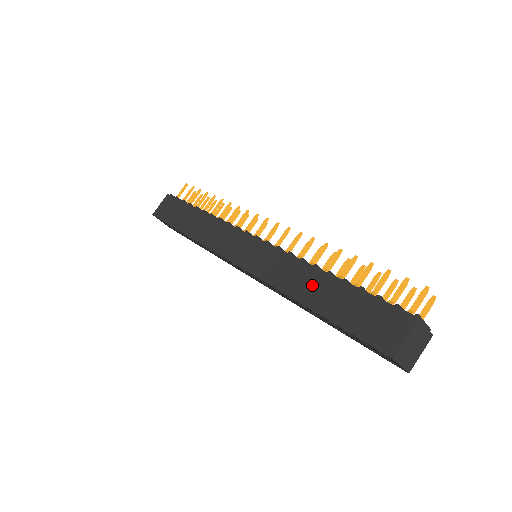
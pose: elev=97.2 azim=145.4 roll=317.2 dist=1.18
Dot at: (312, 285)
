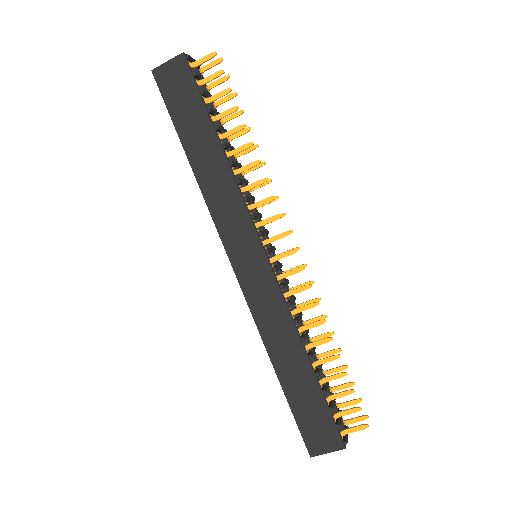
Dot at: (290, 358)
